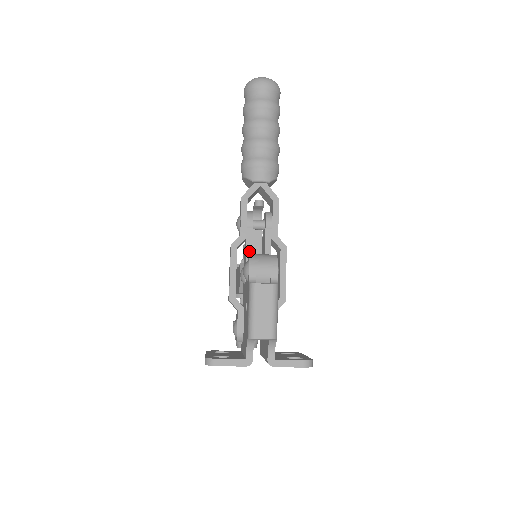
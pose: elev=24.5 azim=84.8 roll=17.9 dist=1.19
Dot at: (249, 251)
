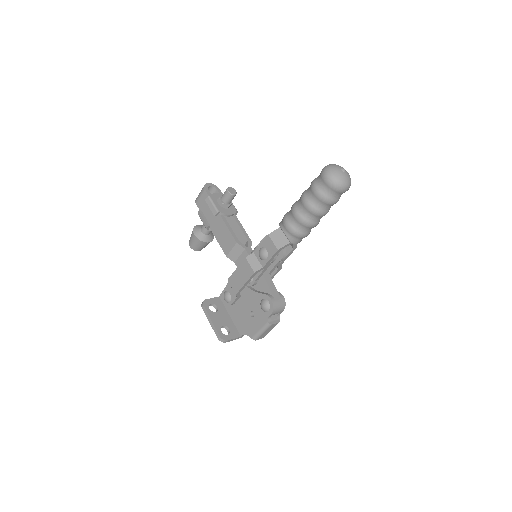
Dot at: (262, 274)
